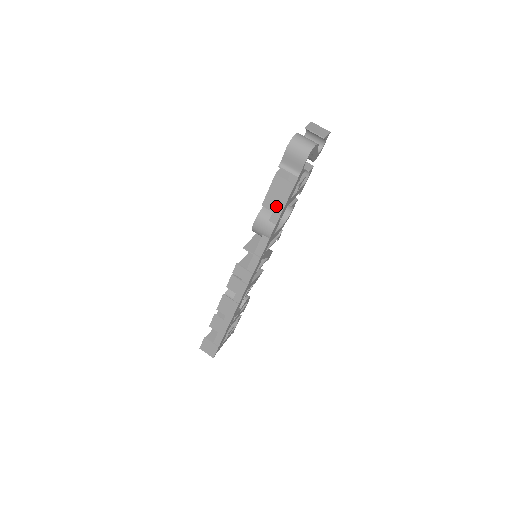
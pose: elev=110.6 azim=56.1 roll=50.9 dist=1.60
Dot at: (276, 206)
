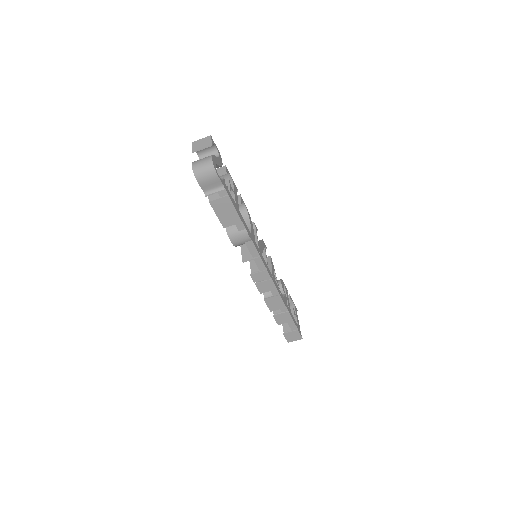
Dot at: (232, 219)
